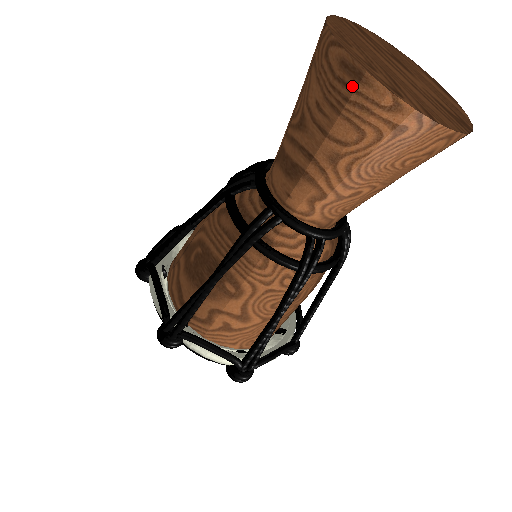
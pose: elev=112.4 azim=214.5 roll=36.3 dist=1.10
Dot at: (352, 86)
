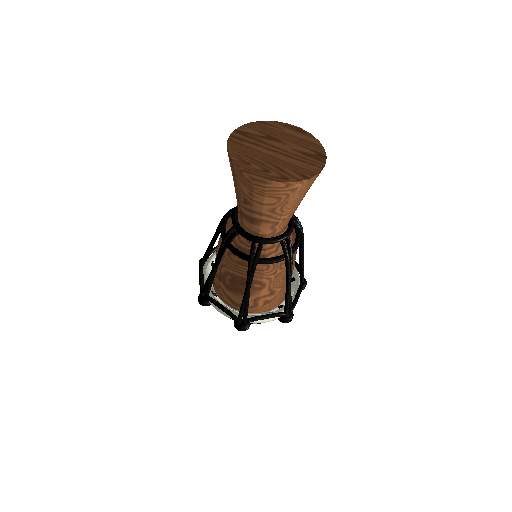
Dot at: (263, 186)
